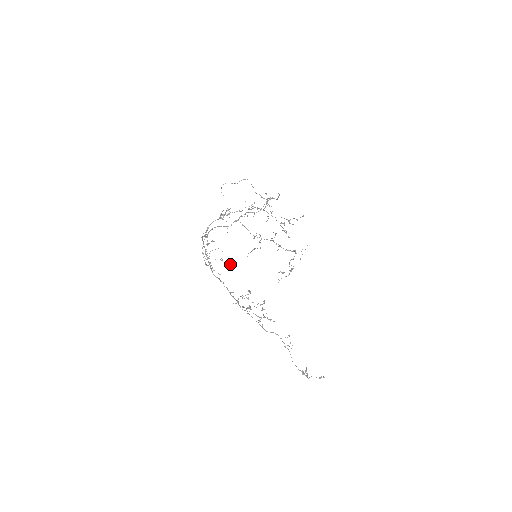
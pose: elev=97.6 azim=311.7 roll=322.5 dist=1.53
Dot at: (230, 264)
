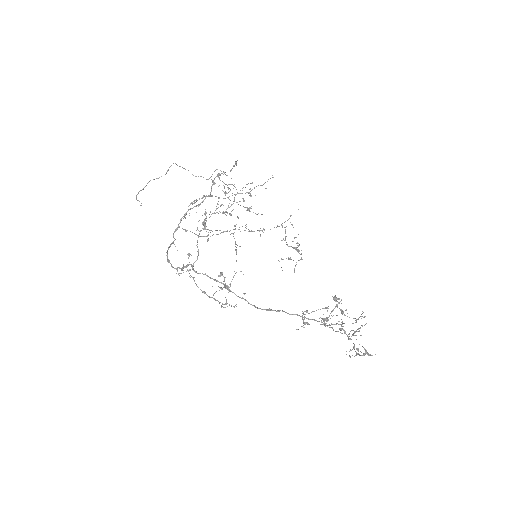
Dot at: (226, 286)
